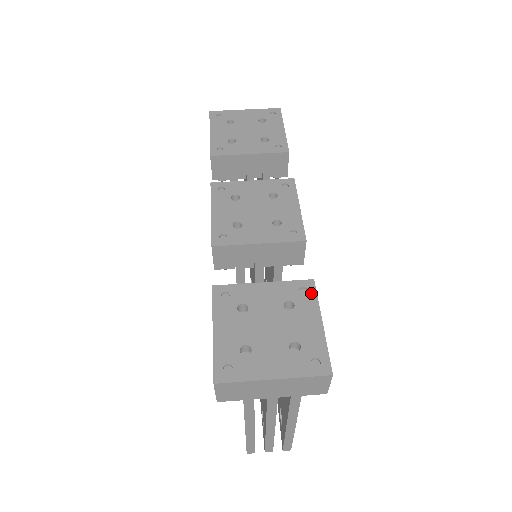
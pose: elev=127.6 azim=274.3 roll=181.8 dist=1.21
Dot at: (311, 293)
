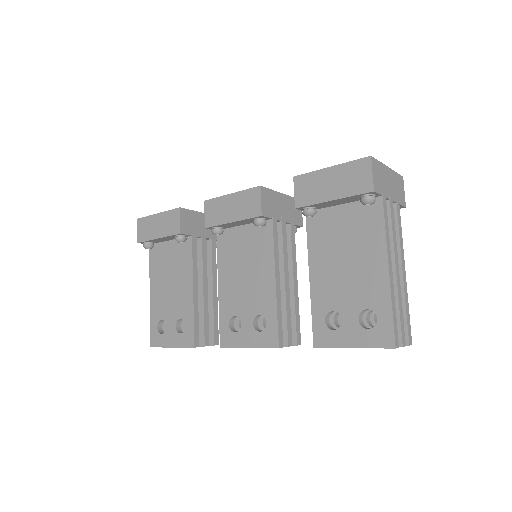
Dot at: occluded
